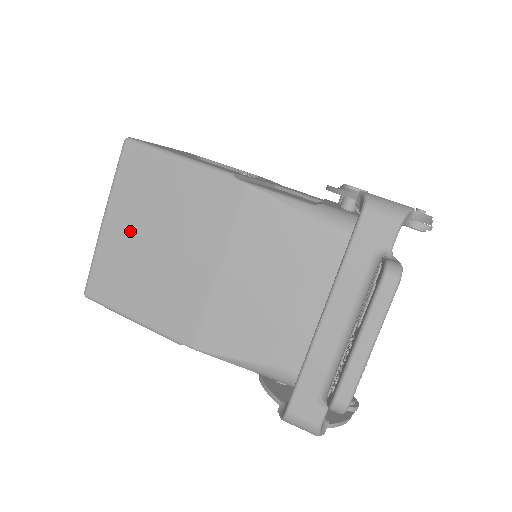
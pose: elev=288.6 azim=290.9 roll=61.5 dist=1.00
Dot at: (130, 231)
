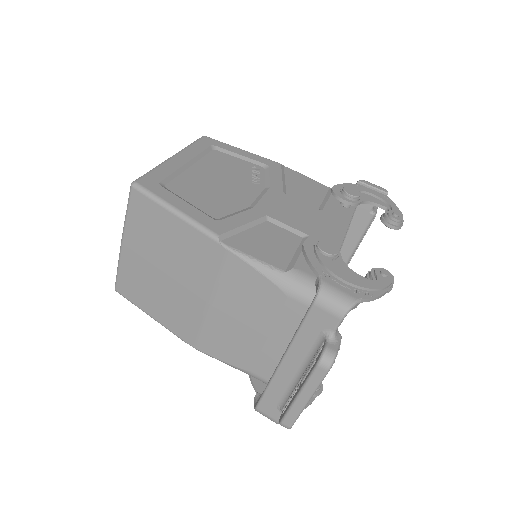
Dot at: (142, 257)
